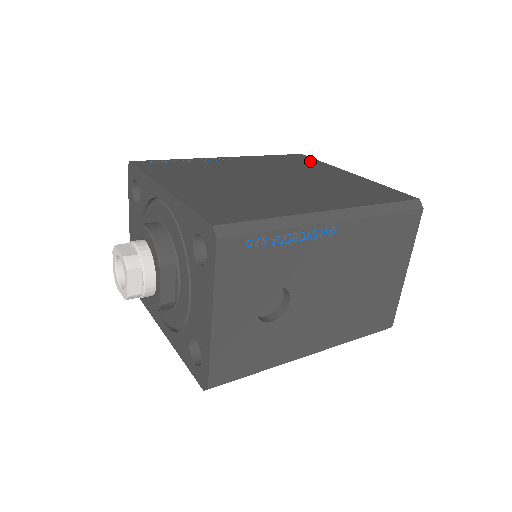
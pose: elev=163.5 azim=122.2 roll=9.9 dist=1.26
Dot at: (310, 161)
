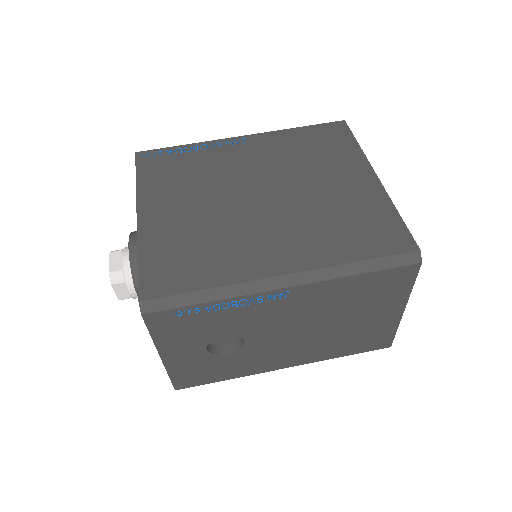
Dot at: (342, 142)
